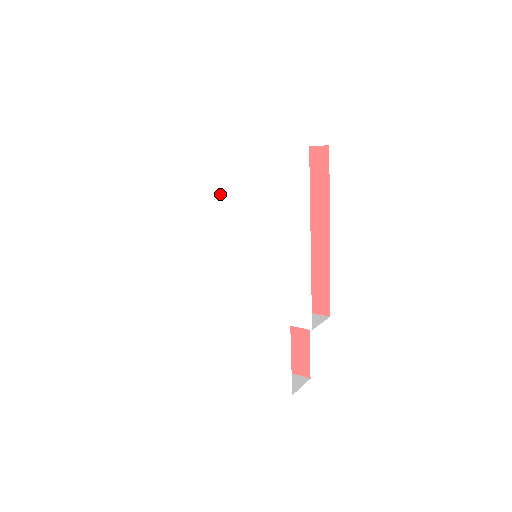
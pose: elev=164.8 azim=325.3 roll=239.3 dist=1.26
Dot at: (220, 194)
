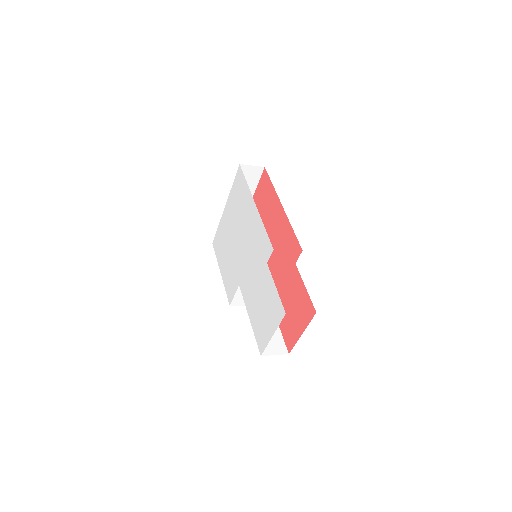
Dot at: (227, 236)
